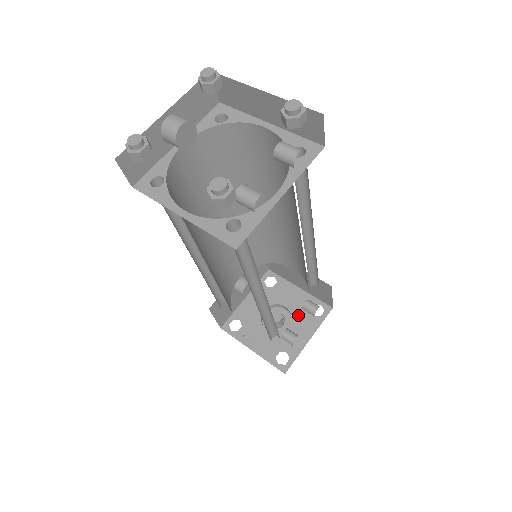
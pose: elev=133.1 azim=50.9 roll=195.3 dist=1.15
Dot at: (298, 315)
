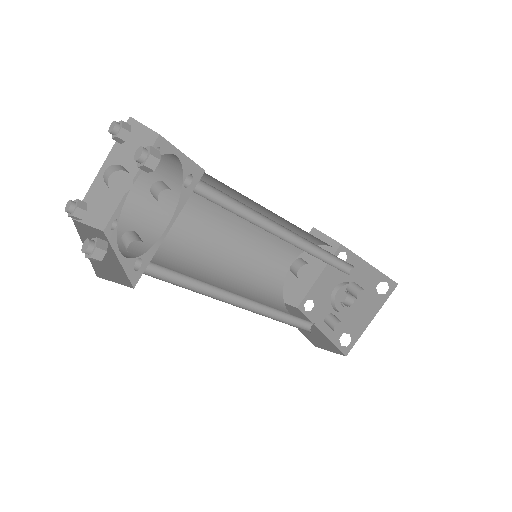
Dot at: (363, 293)
